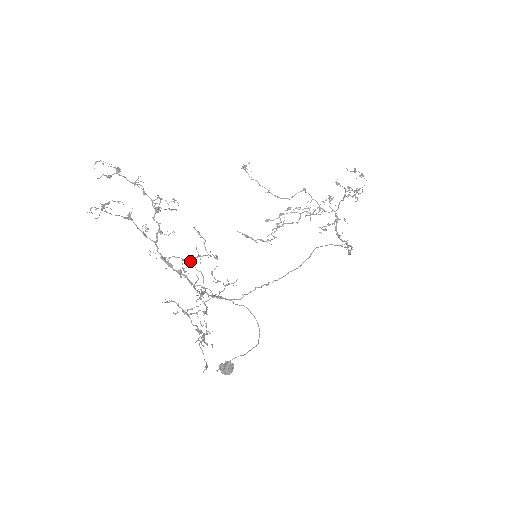
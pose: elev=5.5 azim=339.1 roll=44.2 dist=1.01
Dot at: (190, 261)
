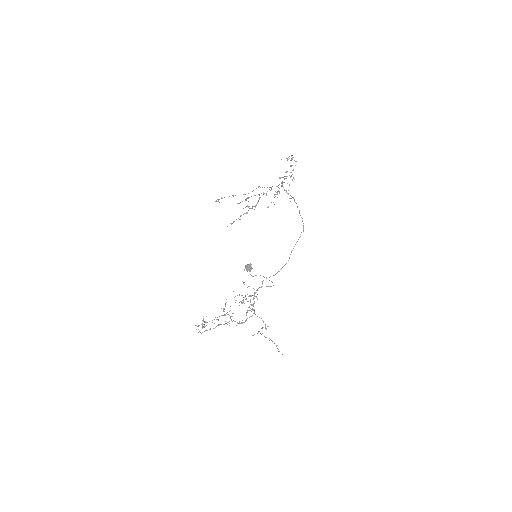
Dot at: (241, 303)
